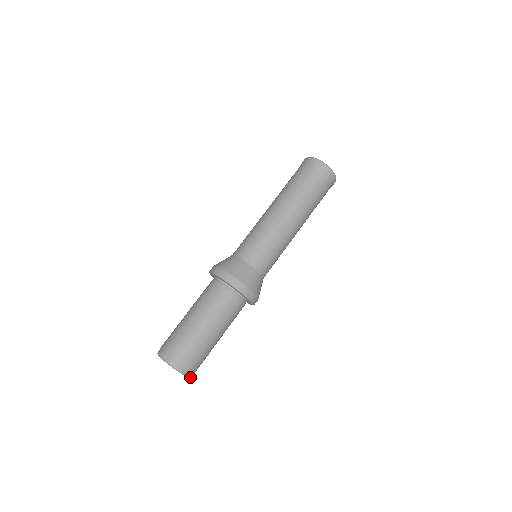
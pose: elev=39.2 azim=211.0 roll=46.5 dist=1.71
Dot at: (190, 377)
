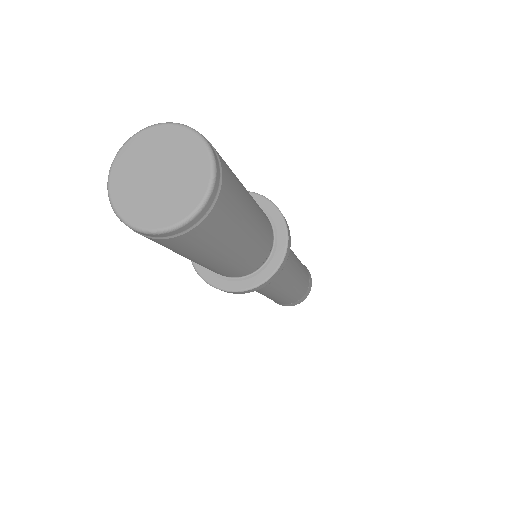
Dot at: (191, 218)
